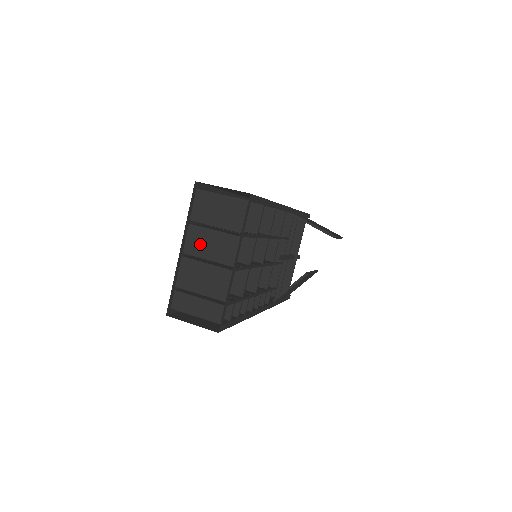
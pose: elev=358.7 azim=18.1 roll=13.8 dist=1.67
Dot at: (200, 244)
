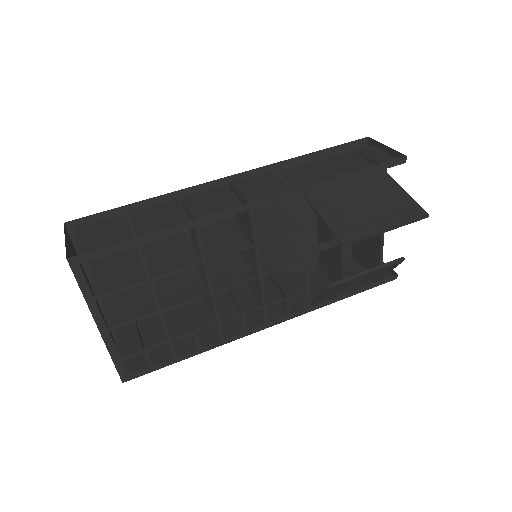
Dot at: occluded
